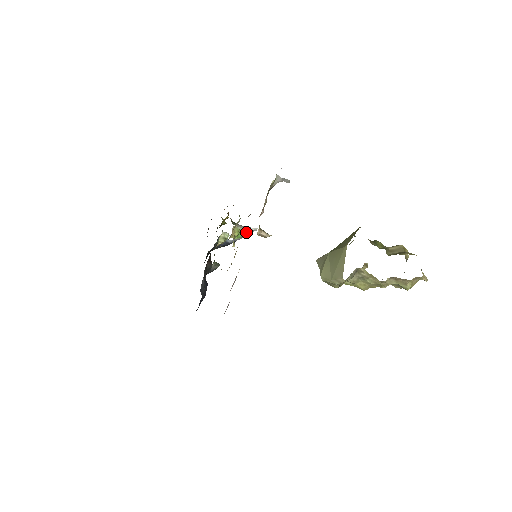
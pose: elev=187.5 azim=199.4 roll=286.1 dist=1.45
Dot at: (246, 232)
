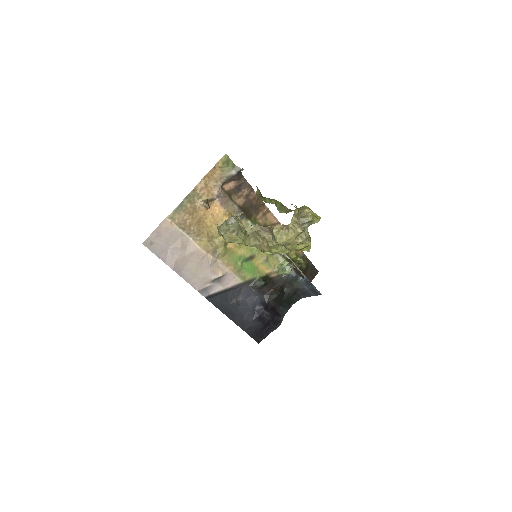
Dot at: occluded
